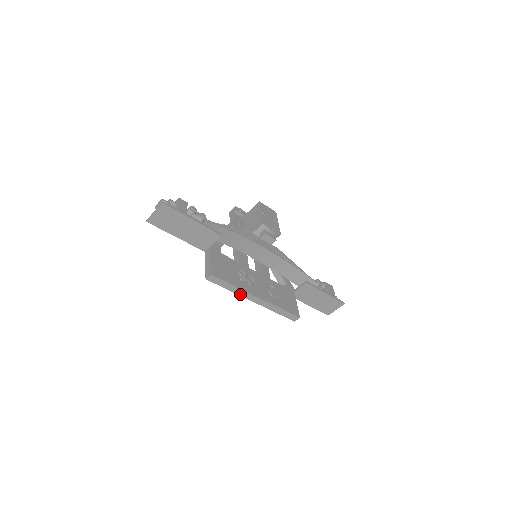
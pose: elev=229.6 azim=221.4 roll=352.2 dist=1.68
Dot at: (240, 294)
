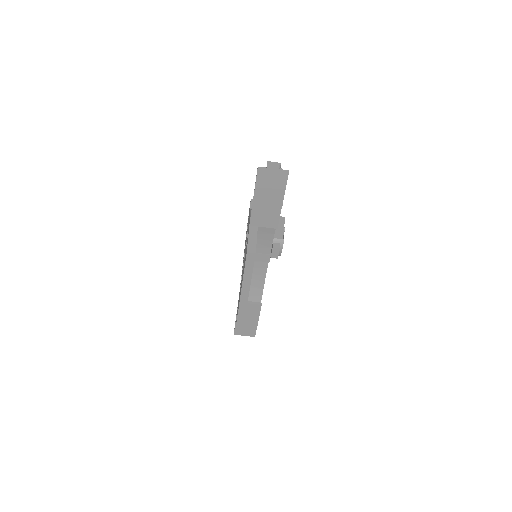
Dot at: (244, 282)
